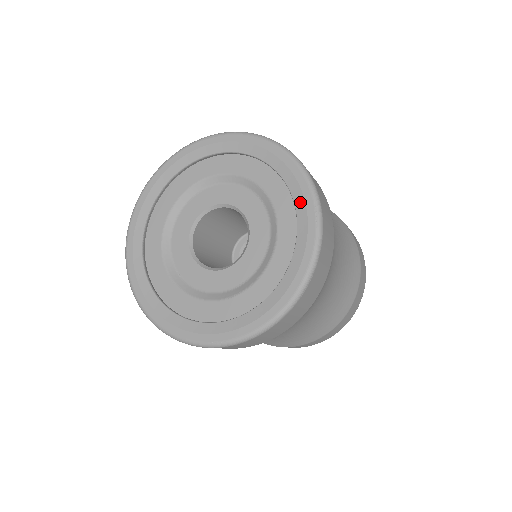
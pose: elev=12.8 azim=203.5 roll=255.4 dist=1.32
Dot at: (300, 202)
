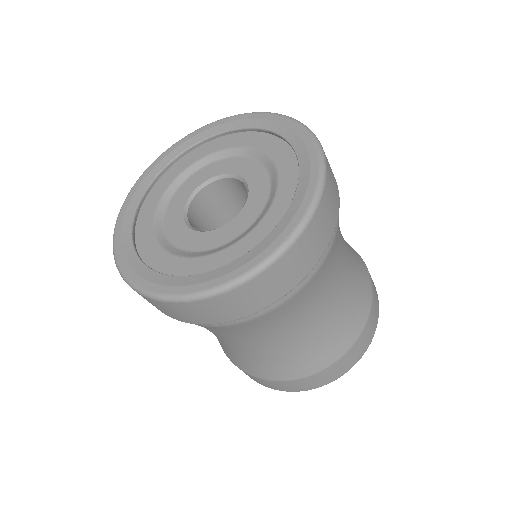
Dot at: (287, 219)
